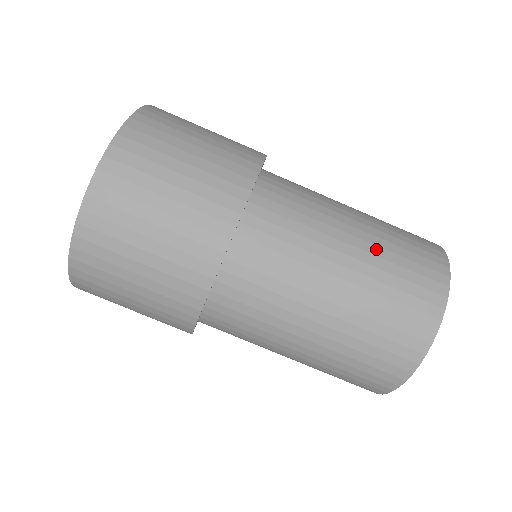
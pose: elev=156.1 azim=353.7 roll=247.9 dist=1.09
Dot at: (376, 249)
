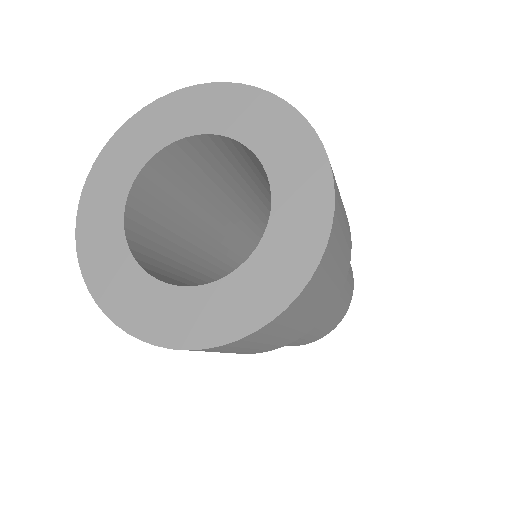
Dot at: occluded
